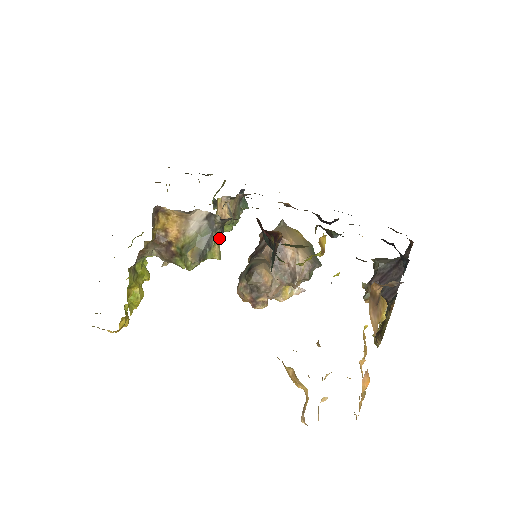
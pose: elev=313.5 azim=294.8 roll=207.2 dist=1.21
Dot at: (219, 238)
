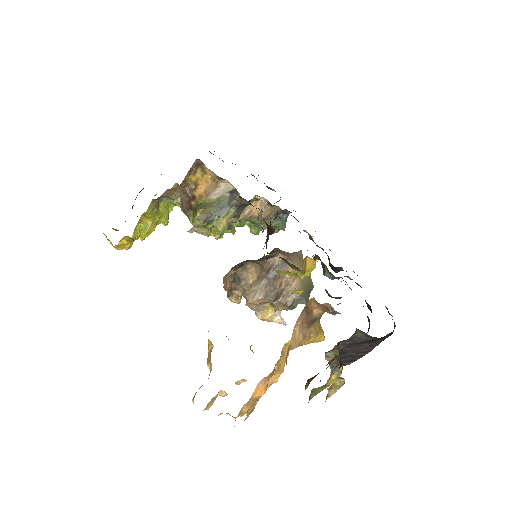
Dot at: (231, 215)
